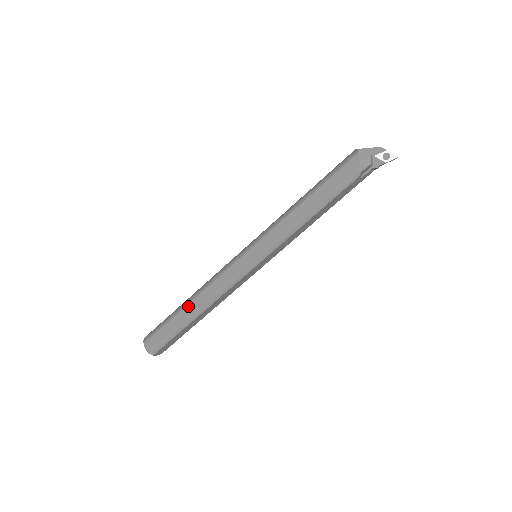
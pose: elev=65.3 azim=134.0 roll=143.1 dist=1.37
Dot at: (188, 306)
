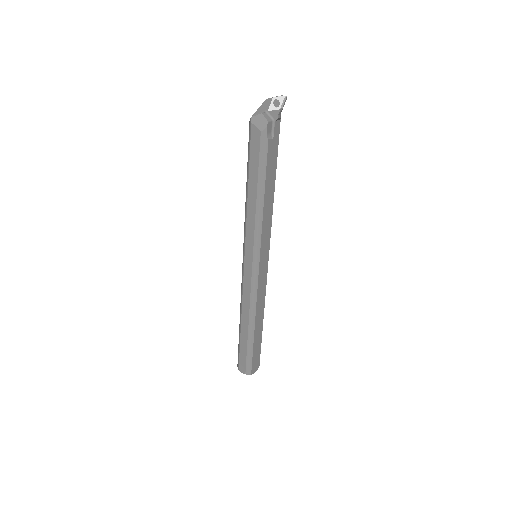
Dot at: (242, 326)
